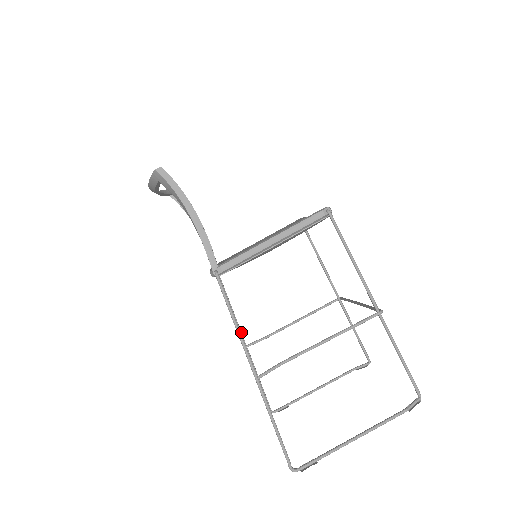
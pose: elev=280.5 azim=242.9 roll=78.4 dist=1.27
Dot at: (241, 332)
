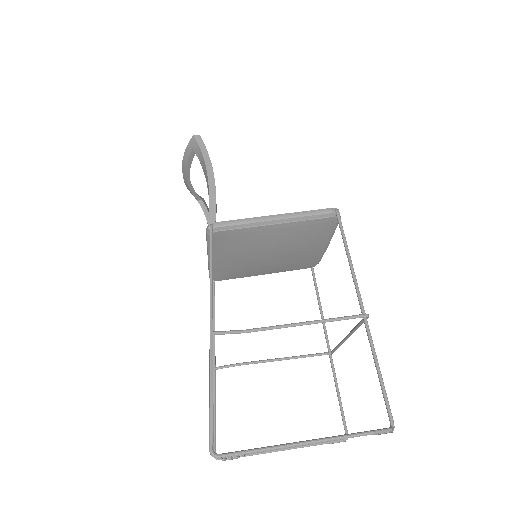
Dot at: occluded
